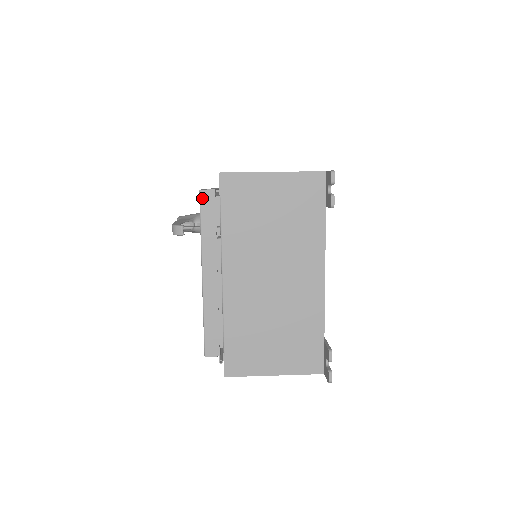
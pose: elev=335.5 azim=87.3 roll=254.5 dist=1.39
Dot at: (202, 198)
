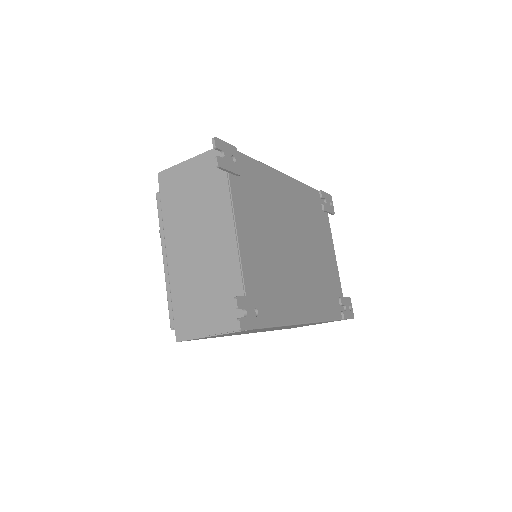
Dot at: (157, 198)
